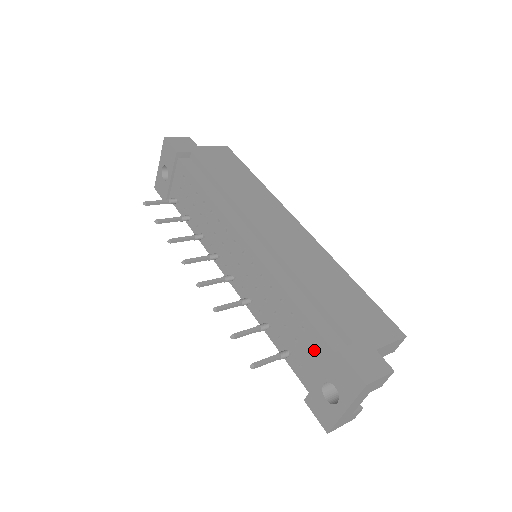
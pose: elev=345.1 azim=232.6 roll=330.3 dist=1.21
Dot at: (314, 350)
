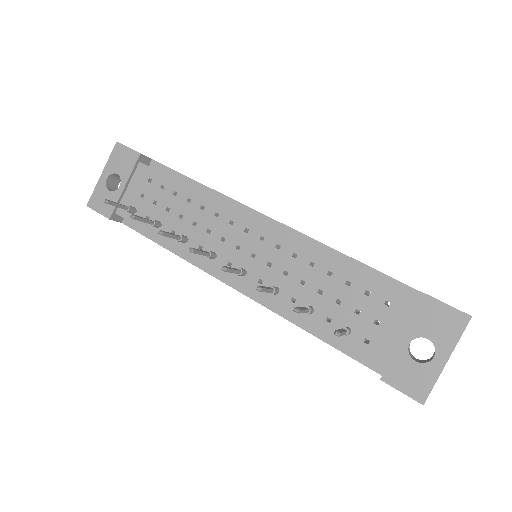
Dot at: (387, 311)
